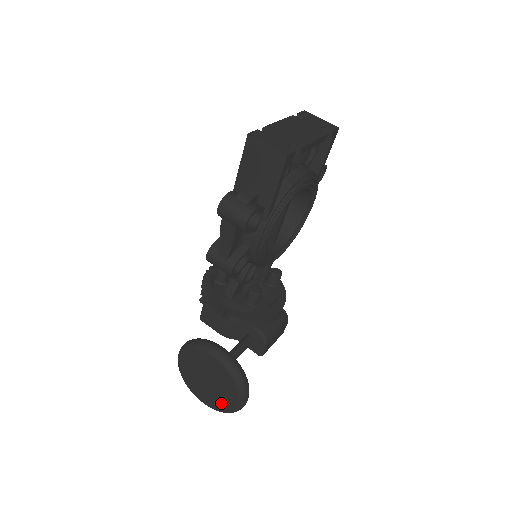
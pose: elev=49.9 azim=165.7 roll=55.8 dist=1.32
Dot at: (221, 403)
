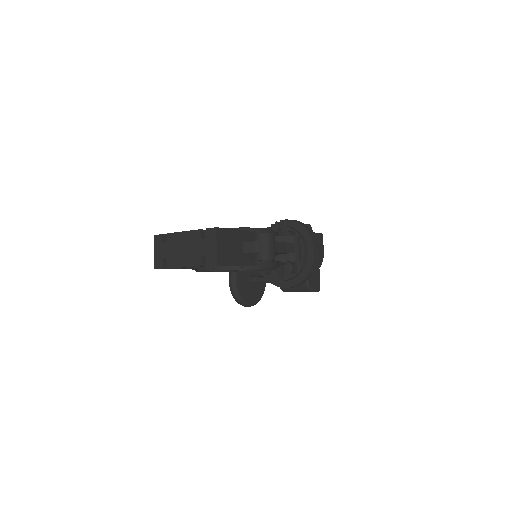
Dot at: occluded
